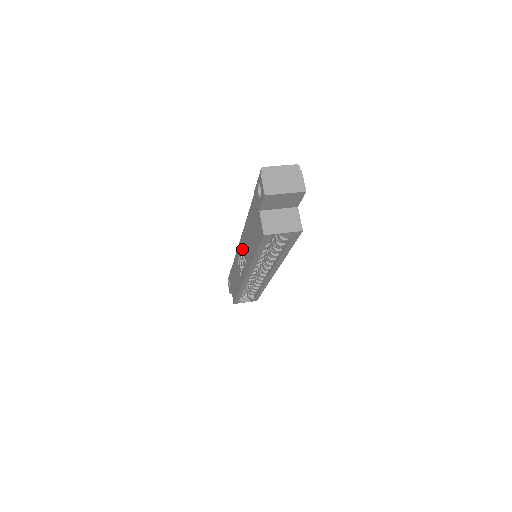
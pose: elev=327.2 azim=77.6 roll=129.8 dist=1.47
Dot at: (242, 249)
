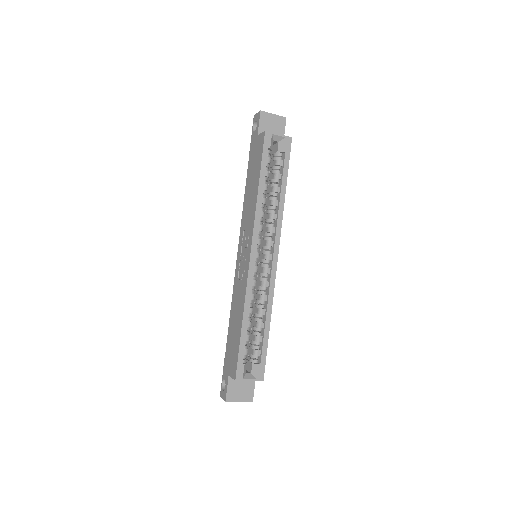
Dot at: (243, 238)
